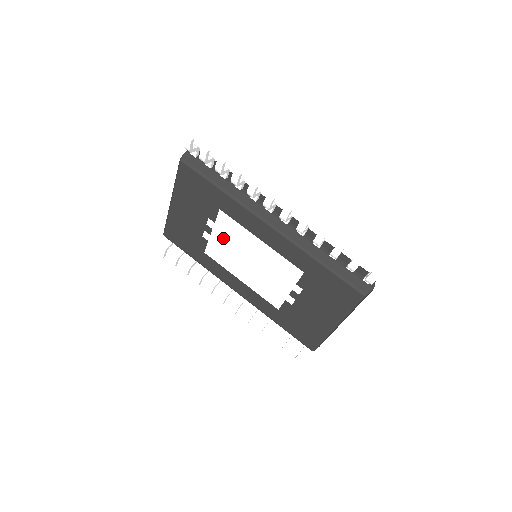
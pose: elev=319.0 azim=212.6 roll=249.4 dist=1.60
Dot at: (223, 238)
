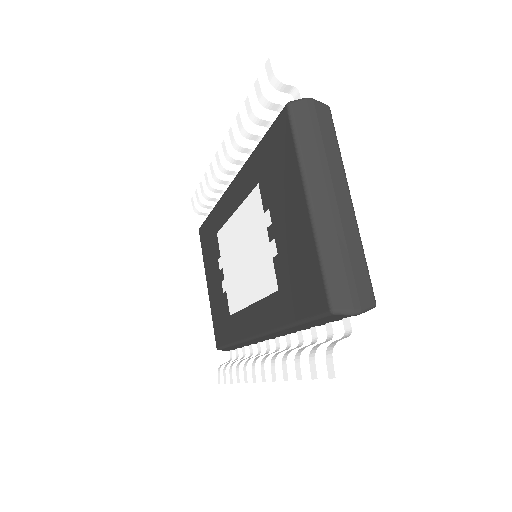
Dot at: (227, 265)
